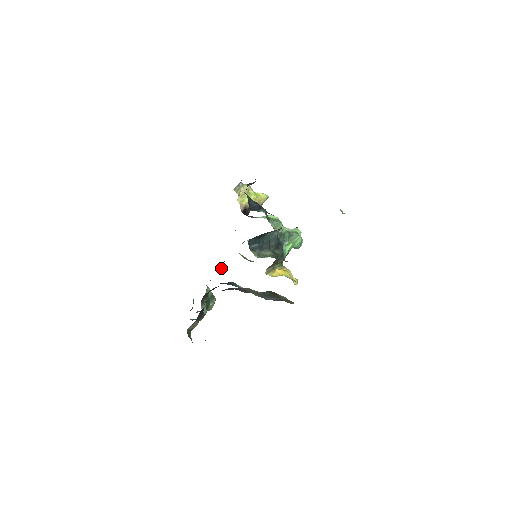
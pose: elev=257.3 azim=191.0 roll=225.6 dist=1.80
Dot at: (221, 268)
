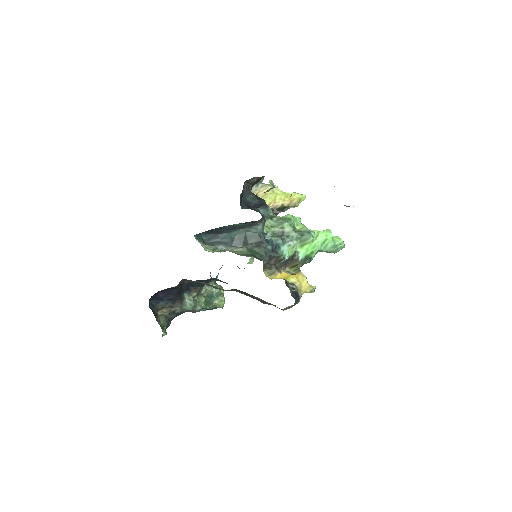
Dot at: occluded
